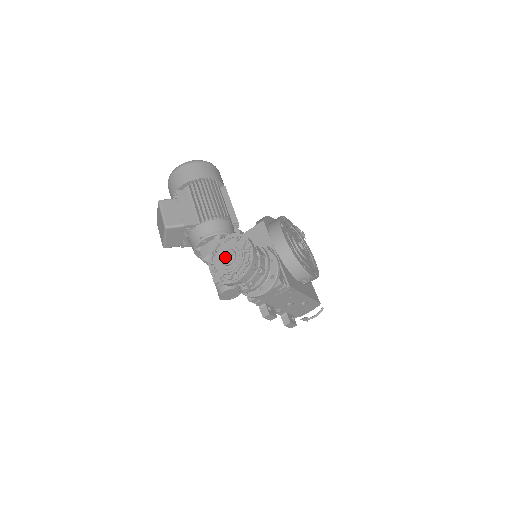
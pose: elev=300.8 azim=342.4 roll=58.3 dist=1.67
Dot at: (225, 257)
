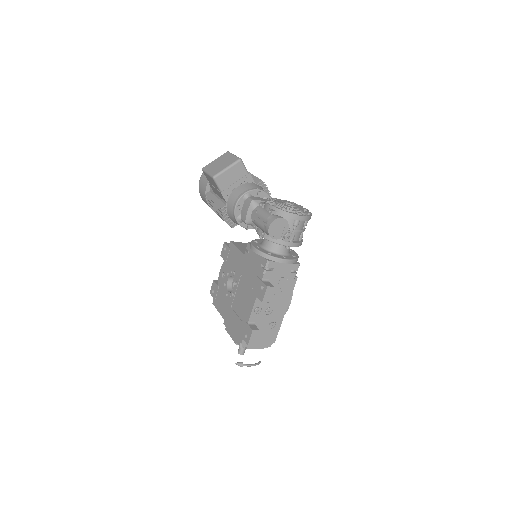
Dot at: (285, 203)
